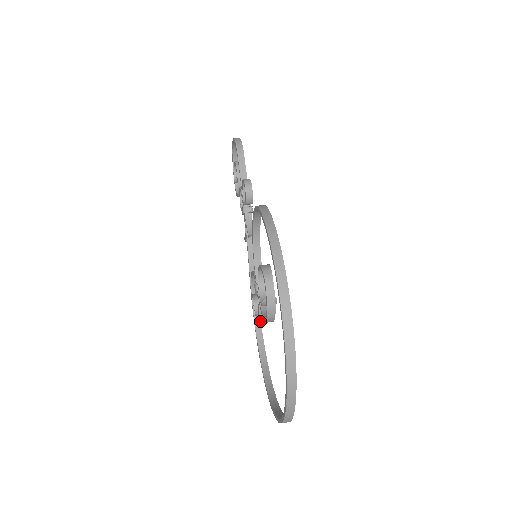
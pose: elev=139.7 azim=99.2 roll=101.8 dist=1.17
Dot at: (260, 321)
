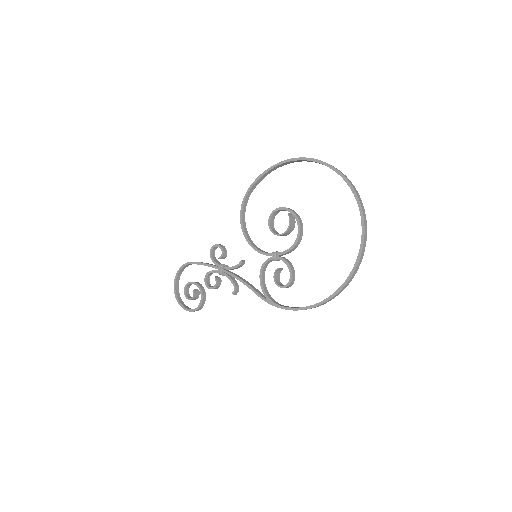
Dot at: (292, 307)
